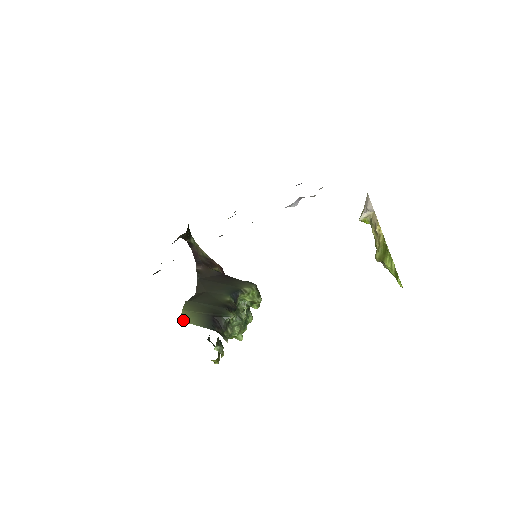
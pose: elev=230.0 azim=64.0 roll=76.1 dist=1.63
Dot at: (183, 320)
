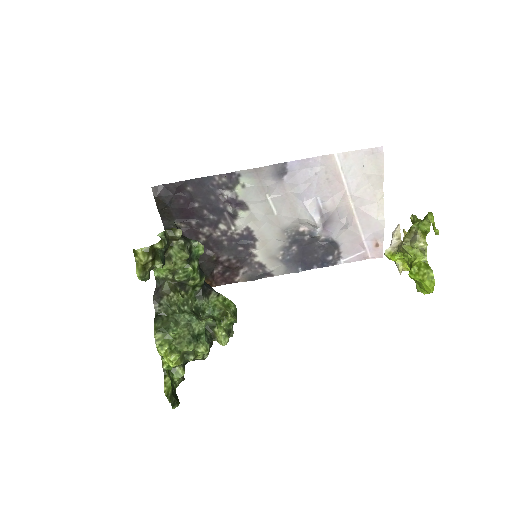
Dot at: occluded
